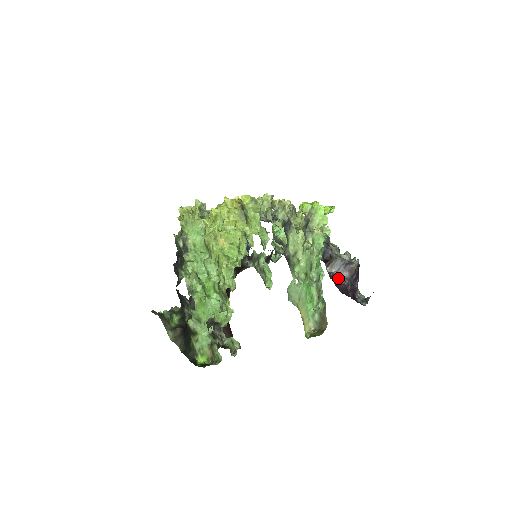
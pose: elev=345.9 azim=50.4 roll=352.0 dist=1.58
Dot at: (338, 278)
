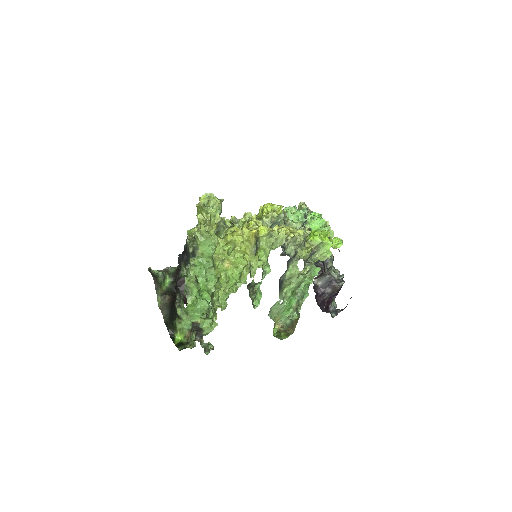
Dot at: (320, 291)
